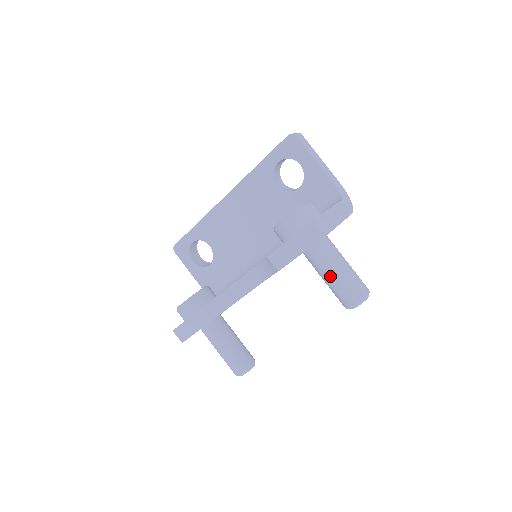
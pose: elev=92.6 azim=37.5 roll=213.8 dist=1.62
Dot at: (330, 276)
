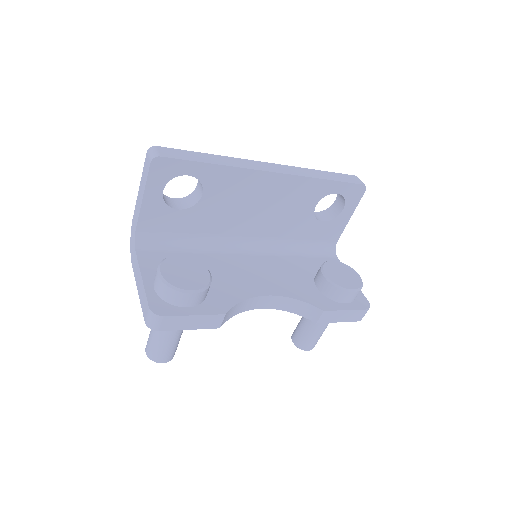
Dot at: (321, 330)
